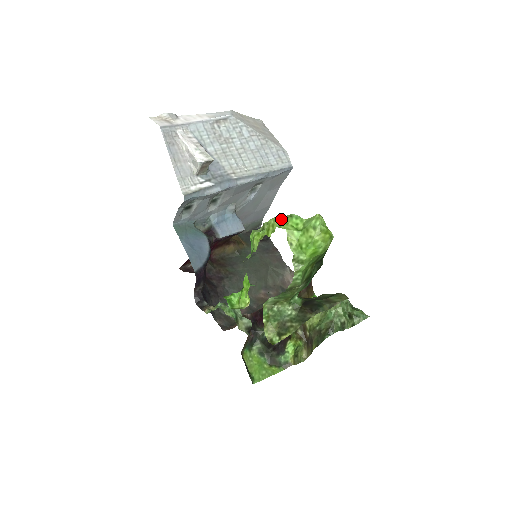
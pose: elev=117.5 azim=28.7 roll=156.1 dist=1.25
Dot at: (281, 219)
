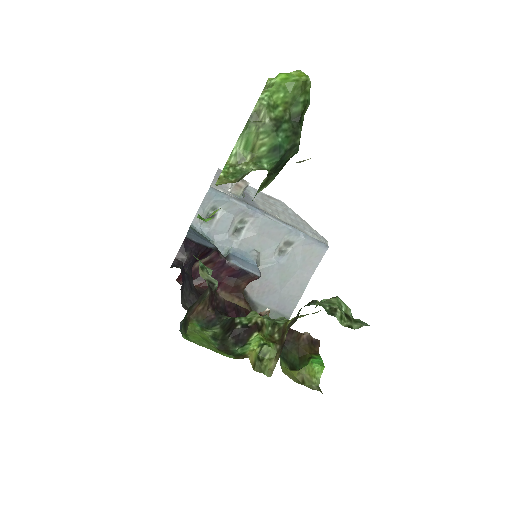
Dot at: occluded
